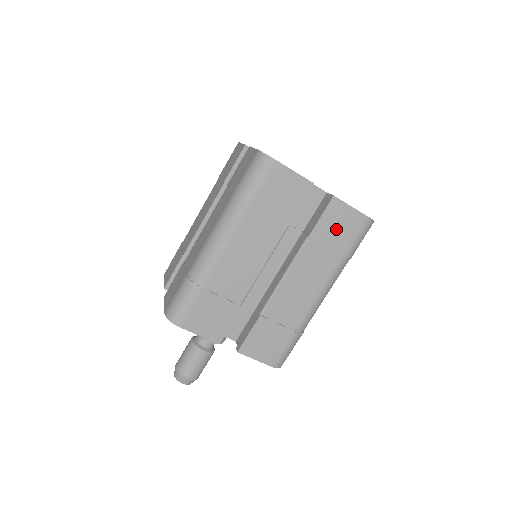
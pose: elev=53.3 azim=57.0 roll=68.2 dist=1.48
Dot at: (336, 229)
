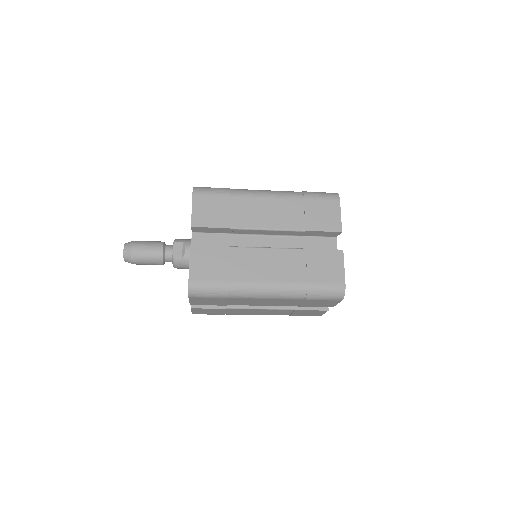
Dot at: (323, 266)
